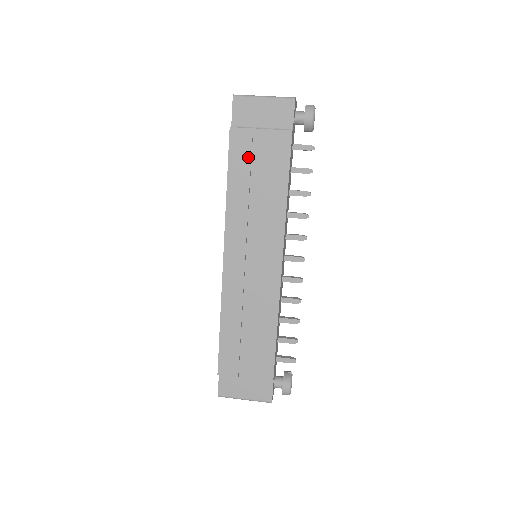
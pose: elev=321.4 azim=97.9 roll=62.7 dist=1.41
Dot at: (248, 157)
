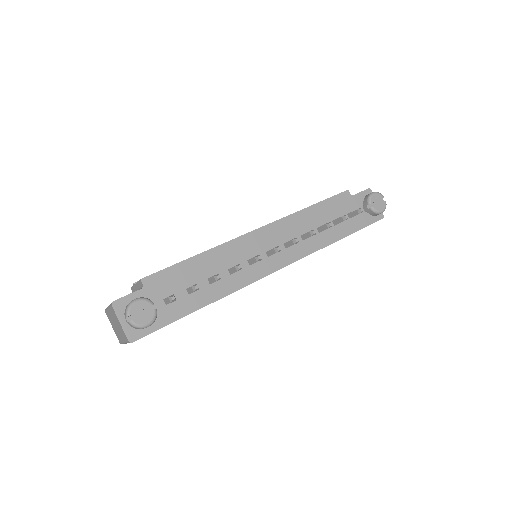
Dot at: occluded
